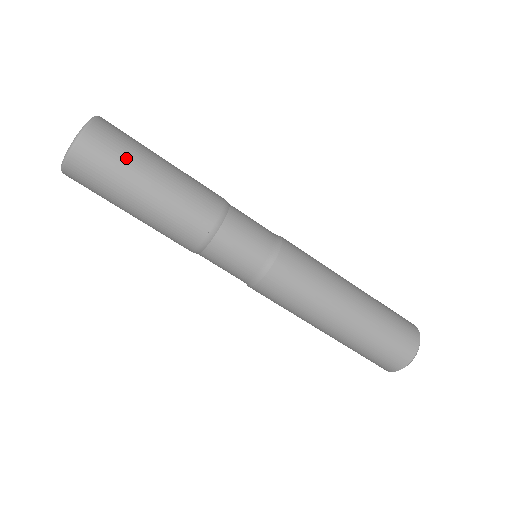
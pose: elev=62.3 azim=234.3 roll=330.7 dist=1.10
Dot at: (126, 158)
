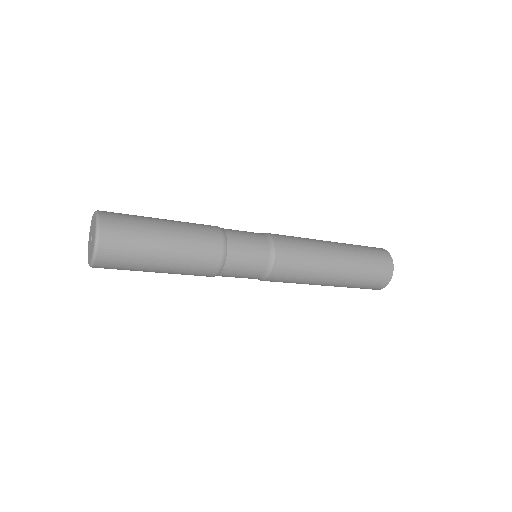
Dot at: (134, 263)
